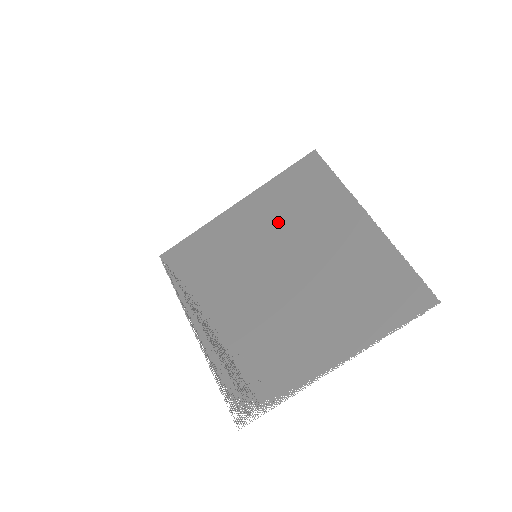
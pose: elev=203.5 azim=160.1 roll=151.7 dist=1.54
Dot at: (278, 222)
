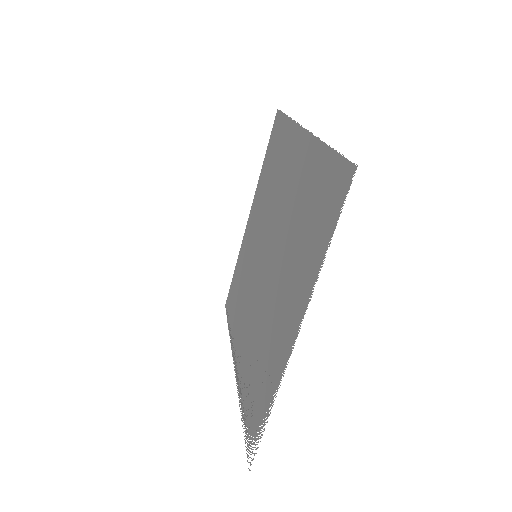
Dot at: (264, 207)
